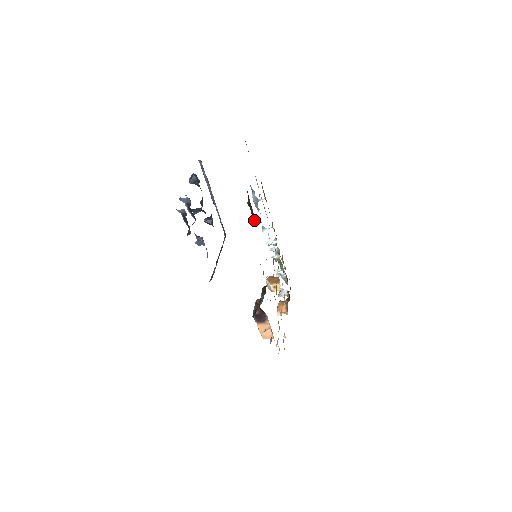
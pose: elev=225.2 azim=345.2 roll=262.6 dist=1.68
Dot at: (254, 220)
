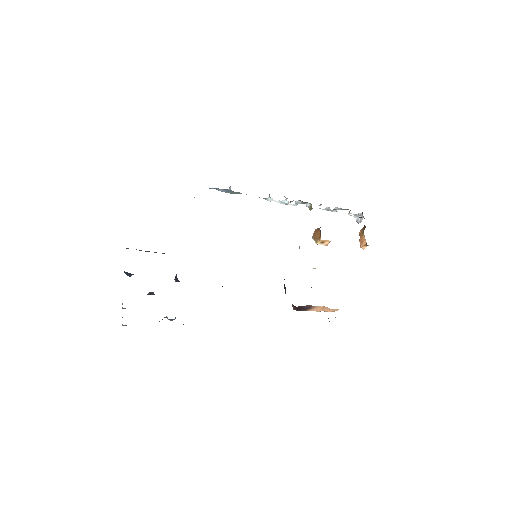
Dot at: occluded
